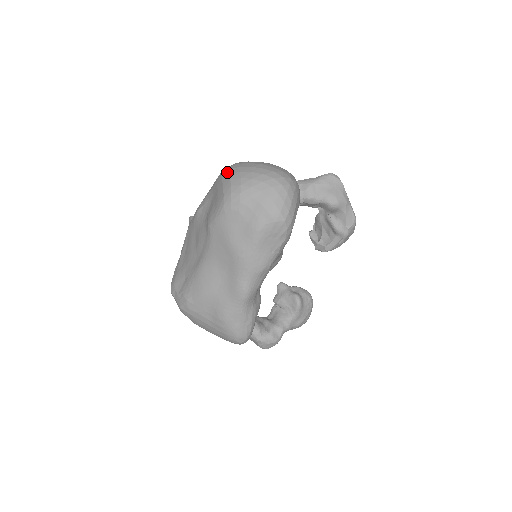
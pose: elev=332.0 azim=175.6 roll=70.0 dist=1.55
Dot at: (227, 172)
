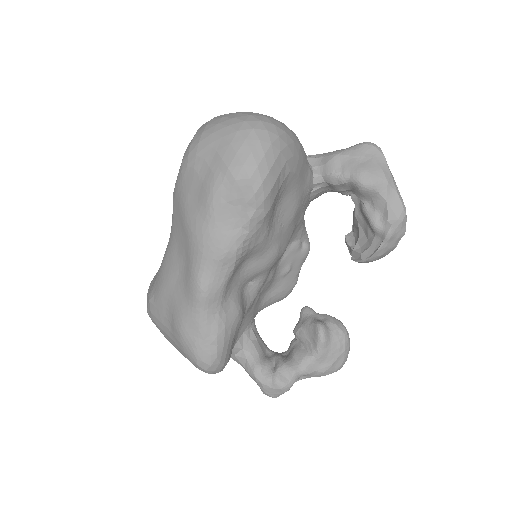
Dot at: occluded
